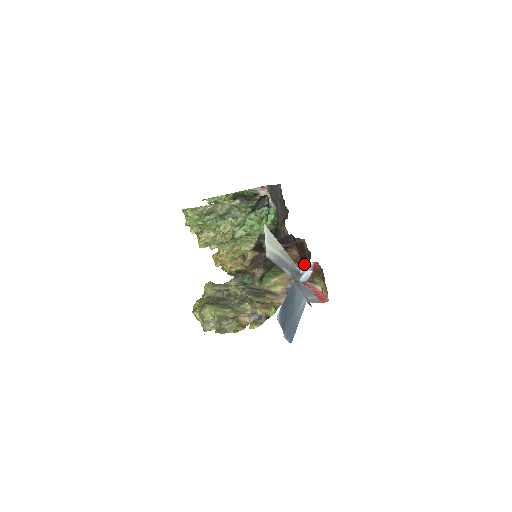
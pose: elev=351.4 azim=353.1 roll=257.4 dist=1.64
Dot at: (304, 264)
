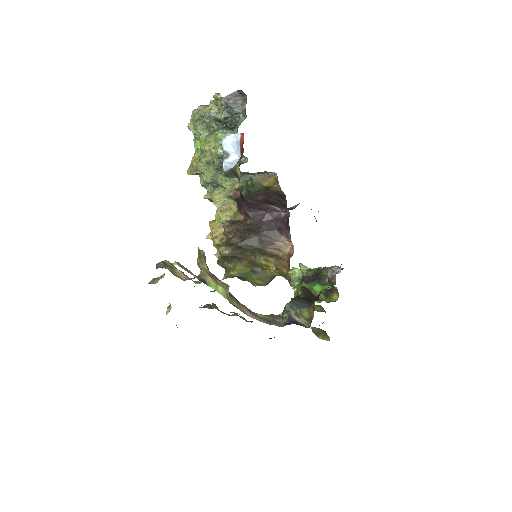
Dot at: occluded
